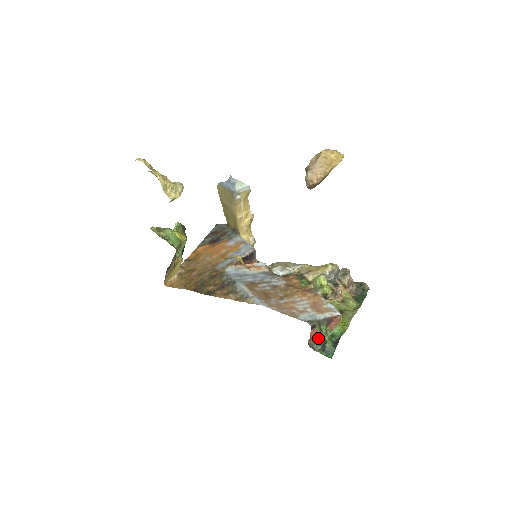
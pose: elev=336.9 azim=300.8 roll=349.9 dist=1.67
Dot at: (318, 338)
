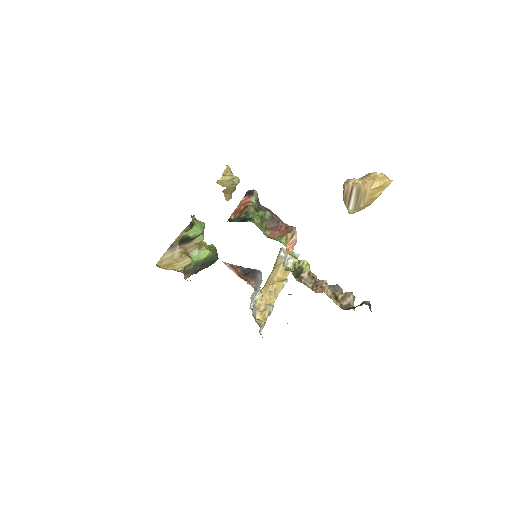
Dot at: (246, 214)
